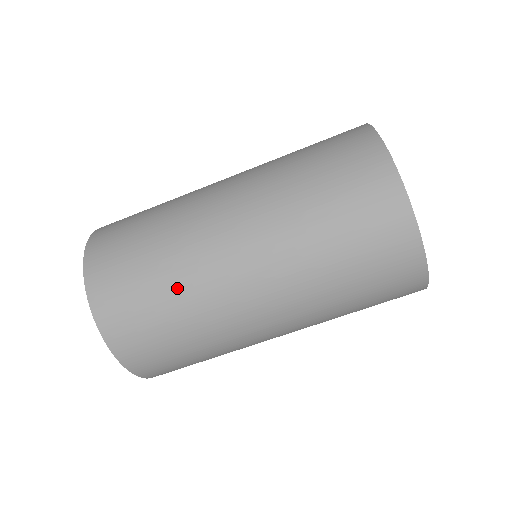
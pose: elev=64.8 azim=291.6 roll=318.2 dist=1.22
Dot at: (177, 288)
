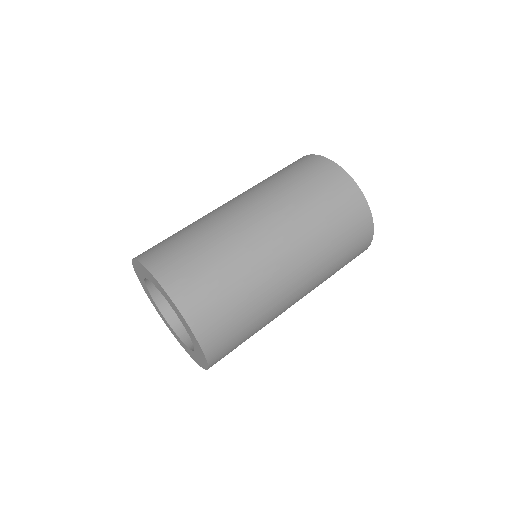
Dot at: (236, 267)
